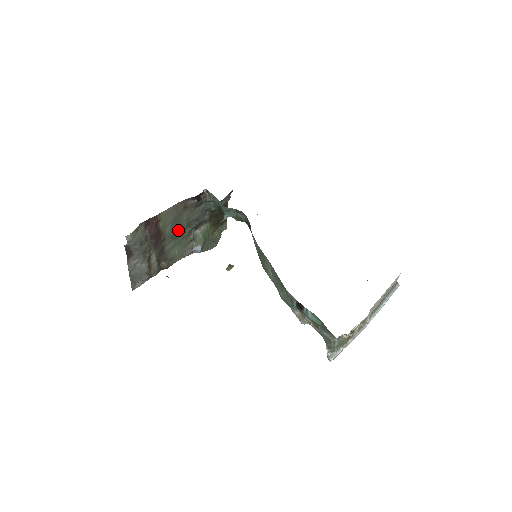
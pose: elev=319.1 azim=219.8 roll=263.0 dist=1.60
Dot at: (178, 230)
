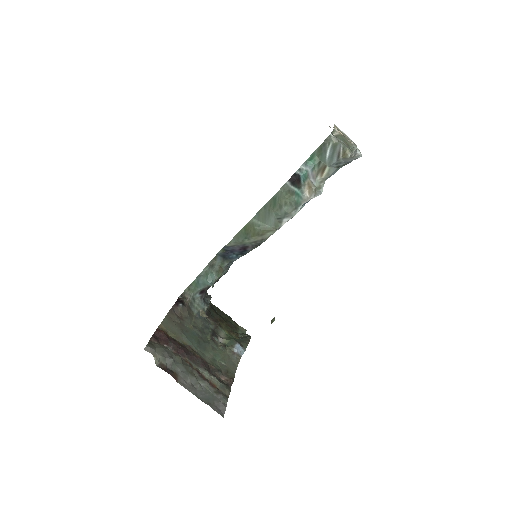
Dot at: (198, 340)
